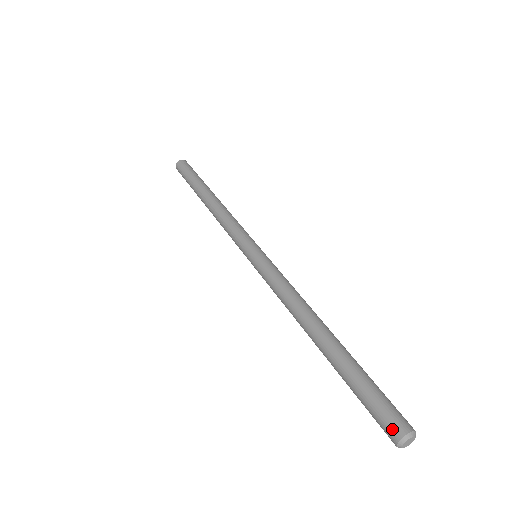
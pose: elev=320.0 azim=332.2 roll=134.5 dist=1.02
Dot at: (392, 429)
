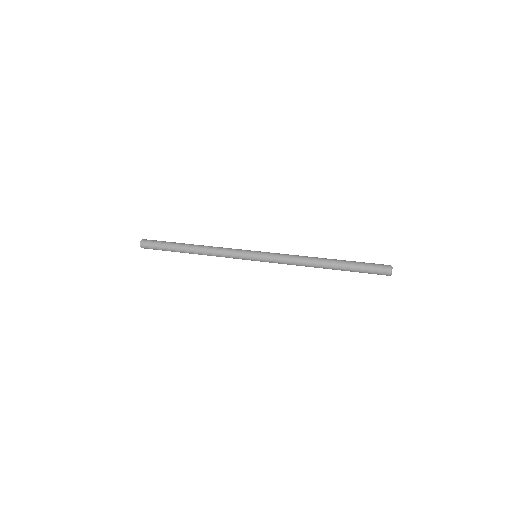
Dot at: (385, 268)
